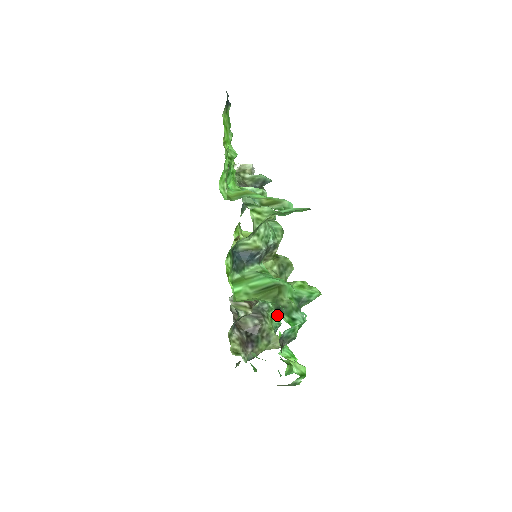
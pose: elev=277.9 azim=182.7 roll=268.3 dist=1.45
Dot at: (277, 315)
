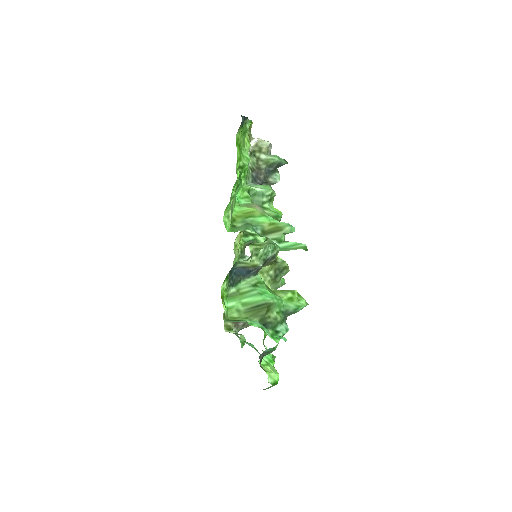
Dot at: occluded
